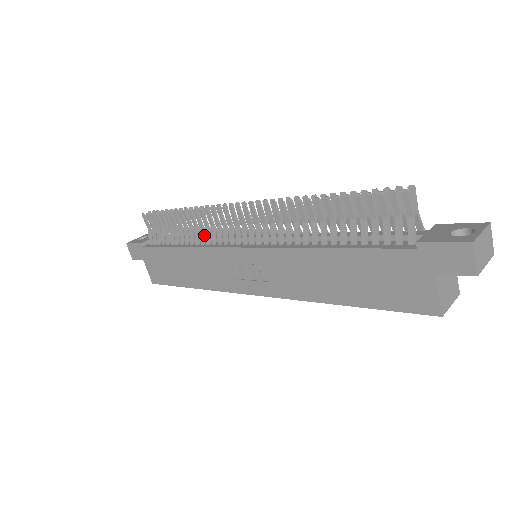
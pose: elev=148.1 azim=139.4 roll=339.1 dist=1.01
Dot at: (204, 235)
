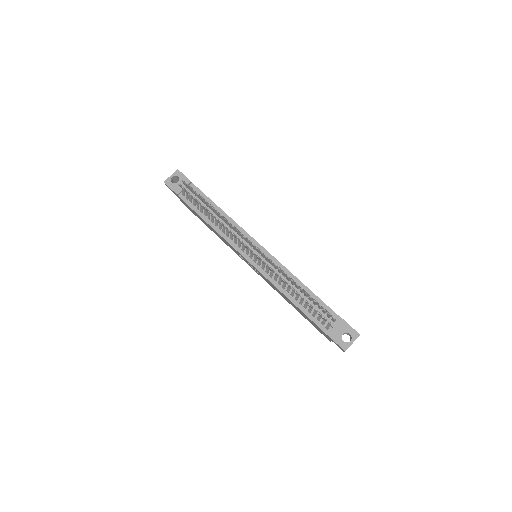
Dot at: occluded
